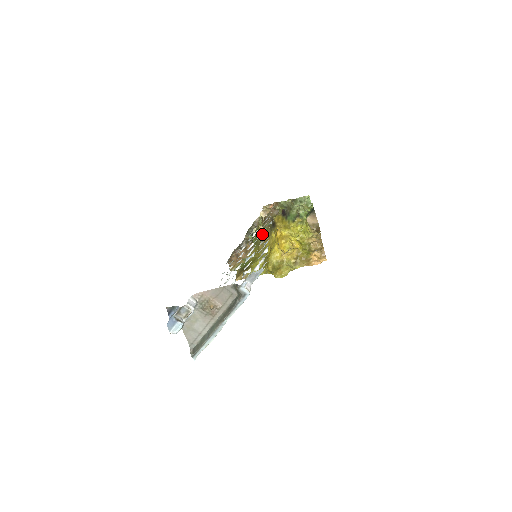
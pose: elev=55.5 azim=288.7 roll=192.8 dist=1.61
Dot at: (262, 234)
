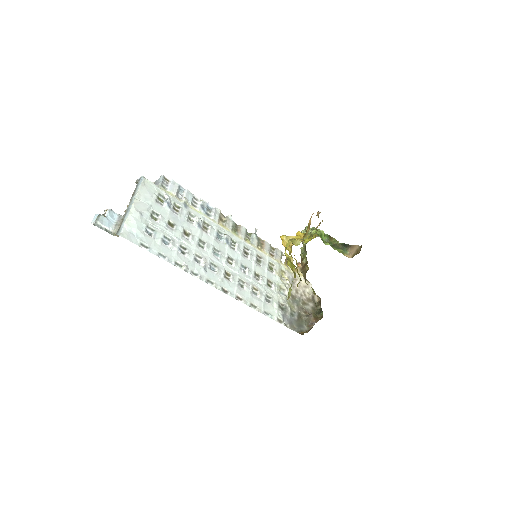
Dot at: occluded
